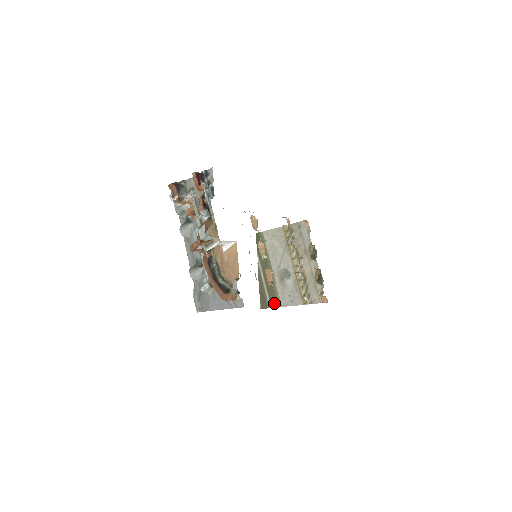
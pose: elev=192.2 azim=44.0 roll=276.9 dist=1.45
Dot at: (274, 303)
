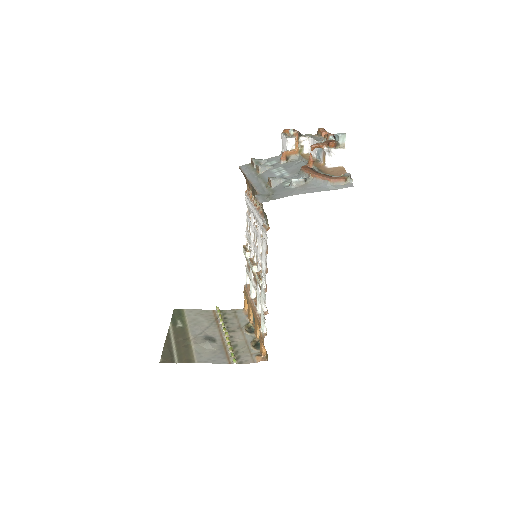
Dot at: (185, 359)
